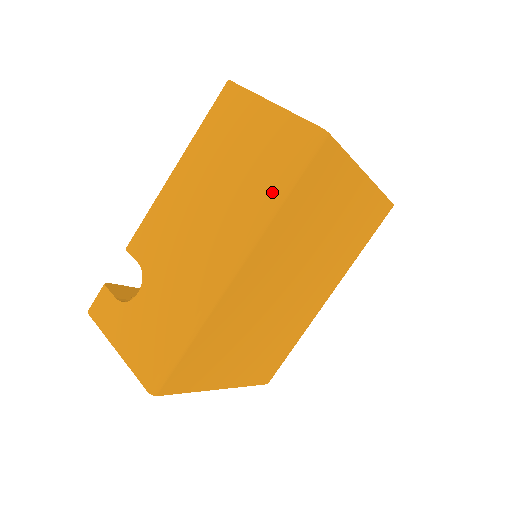
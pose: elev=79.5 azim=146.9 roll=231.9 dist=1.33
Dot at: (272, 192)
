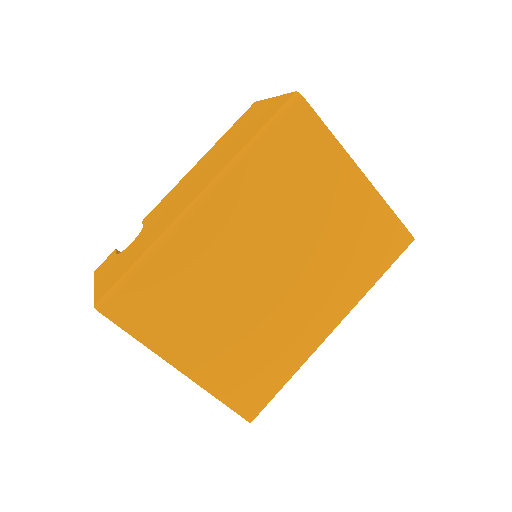
Dot at: (248, 140)
